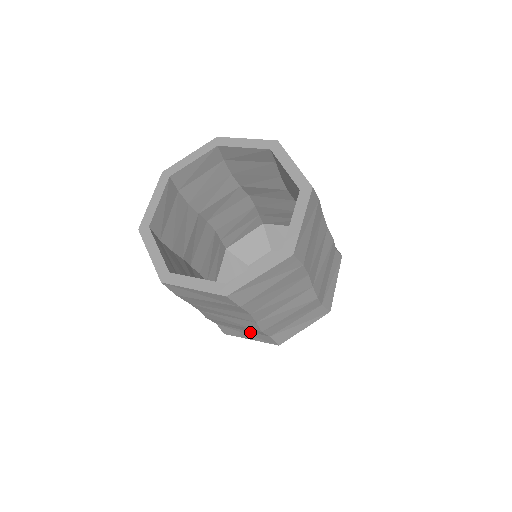
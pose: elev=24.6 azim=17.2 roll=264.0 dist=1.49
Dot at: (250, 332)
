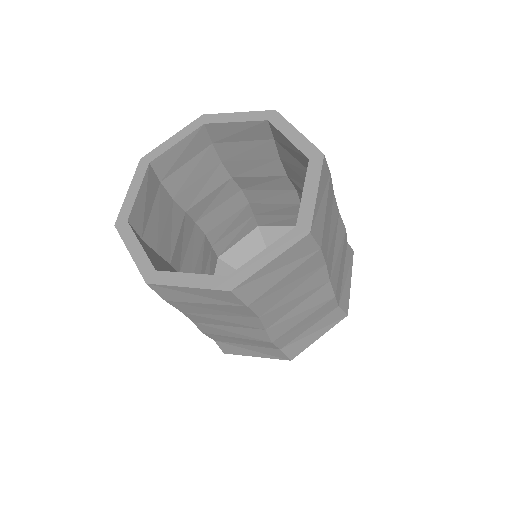
Dot at: (318, 322)
